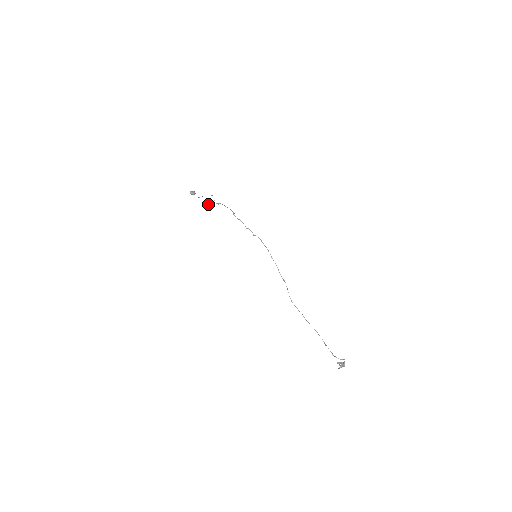
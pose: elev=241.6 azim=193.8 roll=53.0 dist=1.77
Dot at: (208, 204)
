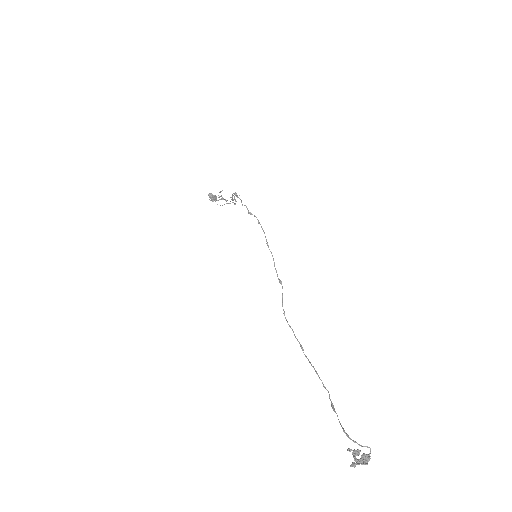
Dot at: (216, 196)
